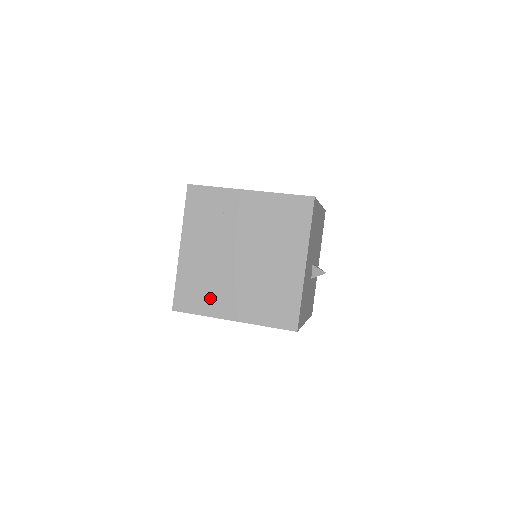
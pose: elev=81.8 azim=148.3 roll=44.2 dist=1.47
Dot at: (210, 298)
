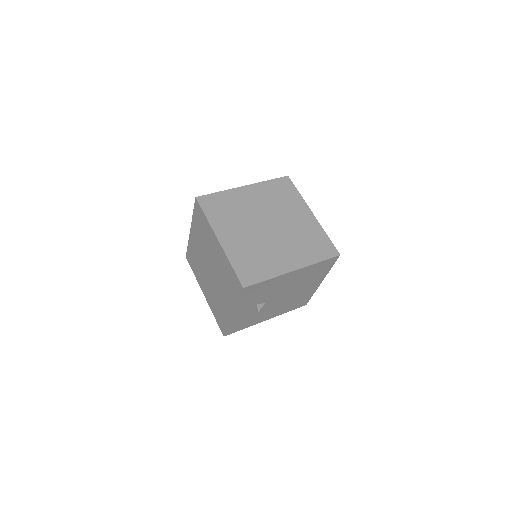
Dot at: (267, 263)
